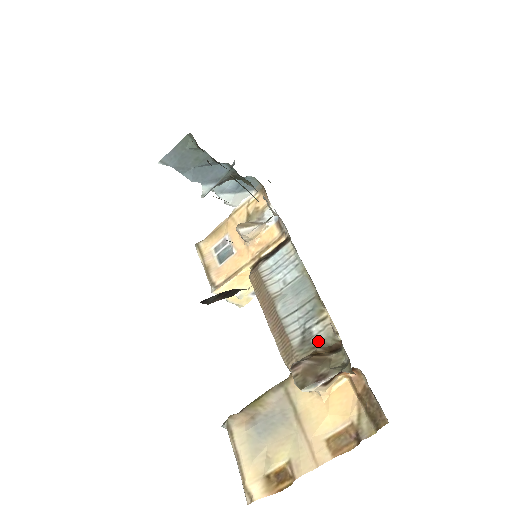
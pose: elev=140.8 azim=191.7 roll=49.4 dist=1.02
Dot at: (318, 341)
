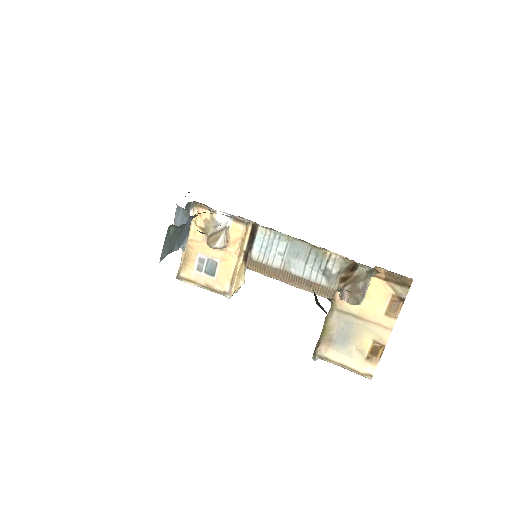
Dot at: (337, 271)
